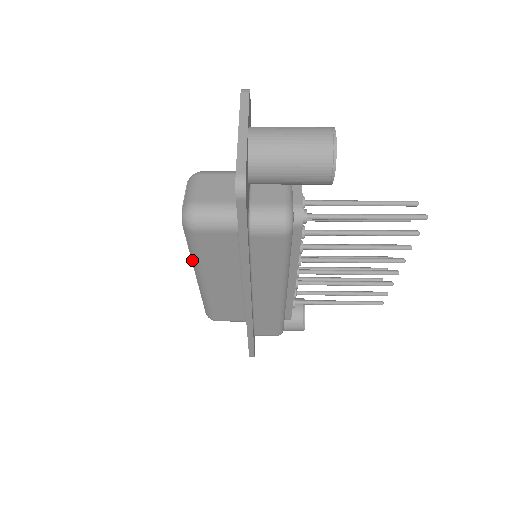
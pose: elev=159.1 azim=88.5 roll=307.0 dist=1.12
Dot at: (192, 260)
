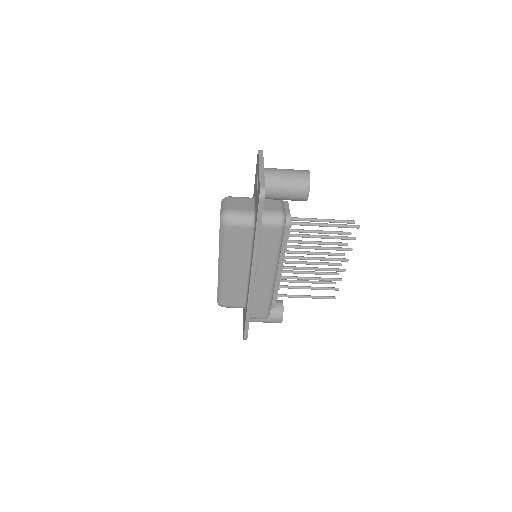
Dot at: (219, 251)
